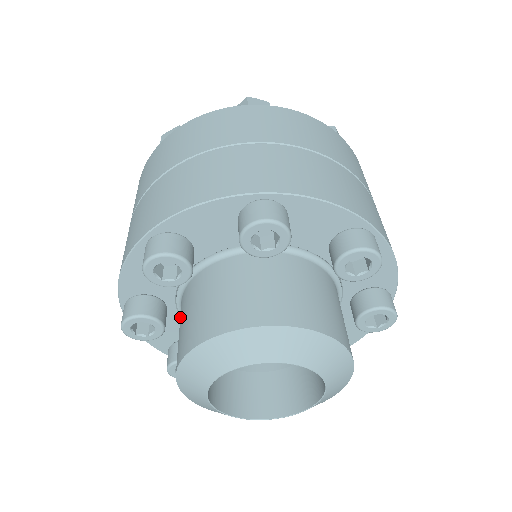
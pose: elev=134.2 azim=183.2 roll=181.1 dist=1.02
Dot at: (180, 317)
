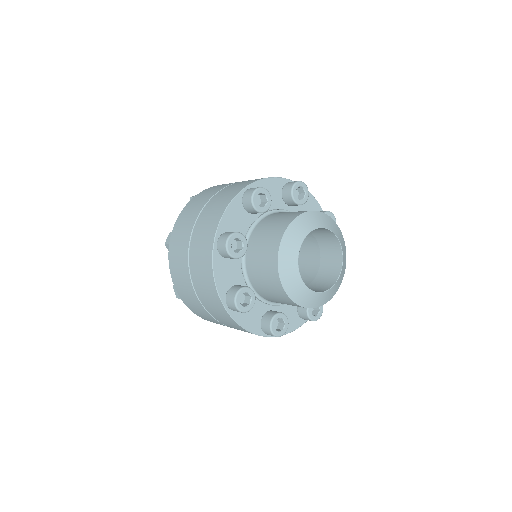
Dot at: (257, 239)
